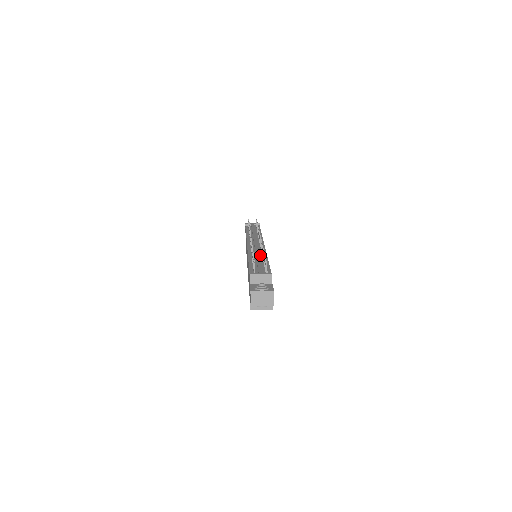
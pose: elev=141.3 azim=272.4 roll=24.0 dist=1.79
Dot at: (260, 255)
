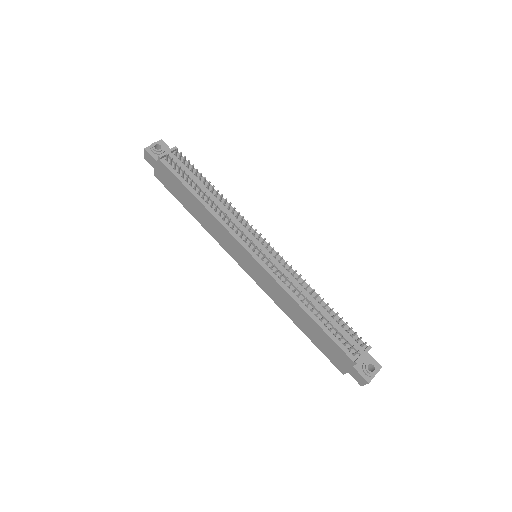
Dot at: (301, 288)
